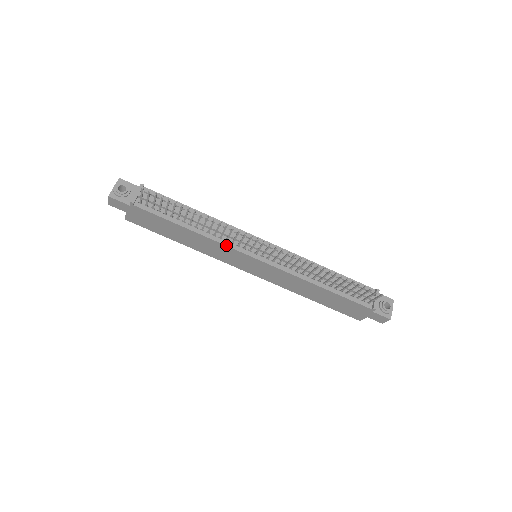
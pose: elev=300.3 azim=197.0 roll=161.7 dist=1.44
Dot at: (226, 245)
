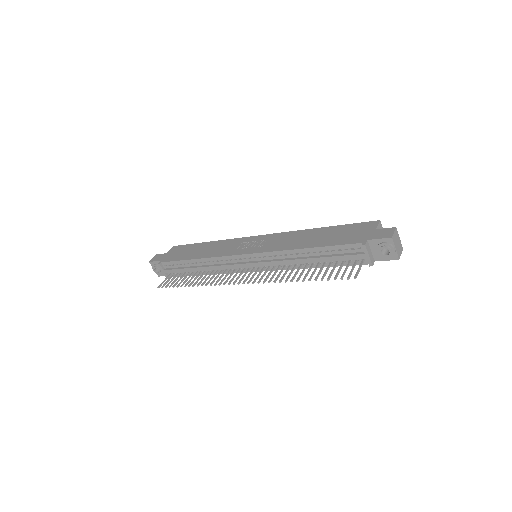
Dot at: (230, 273)
